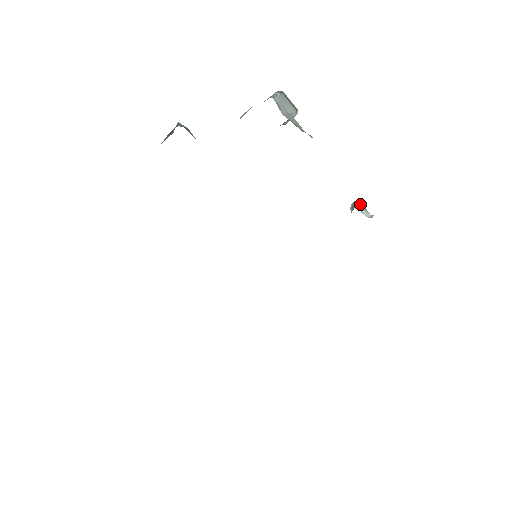
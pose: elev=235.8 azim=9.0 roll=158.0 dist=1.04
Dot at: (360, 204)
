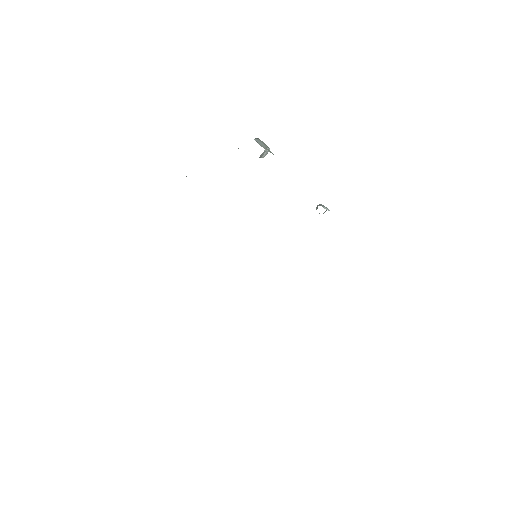
Dot at: (322, 205)
